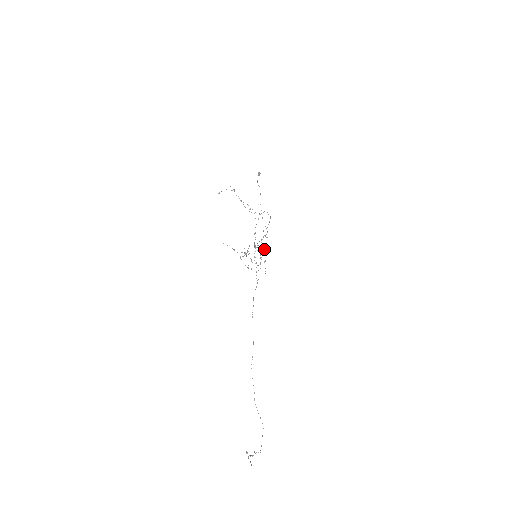
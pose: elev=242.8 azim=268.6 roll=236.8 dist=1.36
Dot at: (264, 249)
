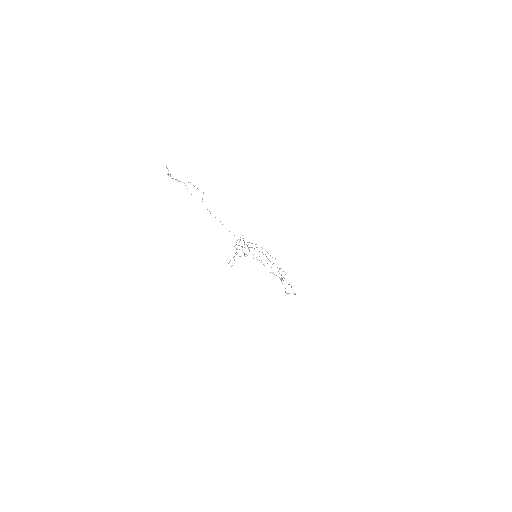
Dot at: occluded
